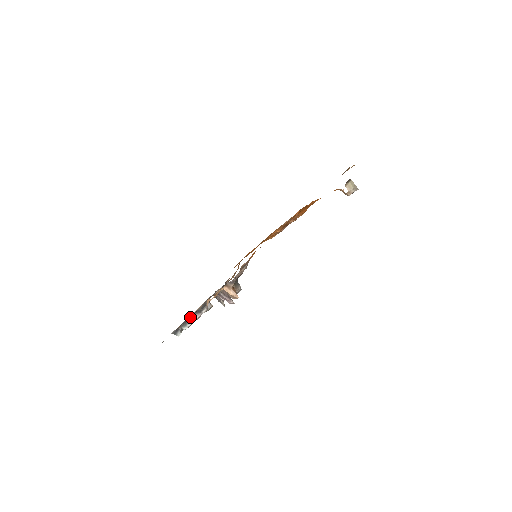
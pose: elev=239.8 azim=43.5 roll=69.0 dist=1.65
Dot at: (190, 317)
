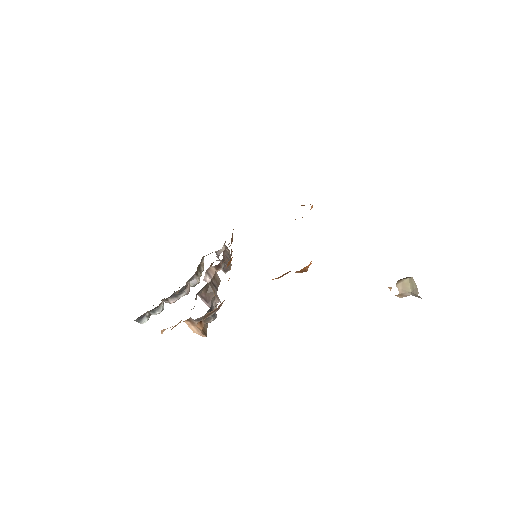
Dot at: (162, 301)
